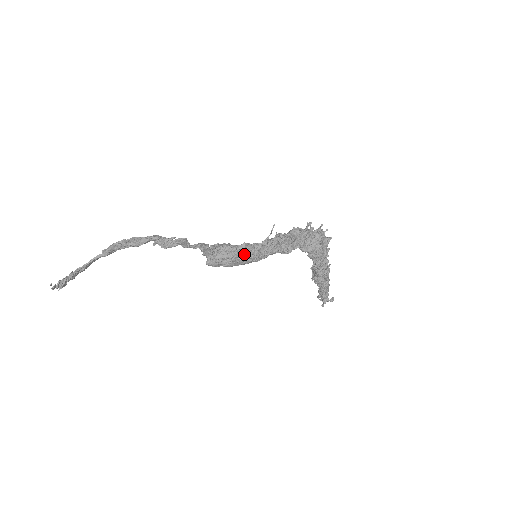
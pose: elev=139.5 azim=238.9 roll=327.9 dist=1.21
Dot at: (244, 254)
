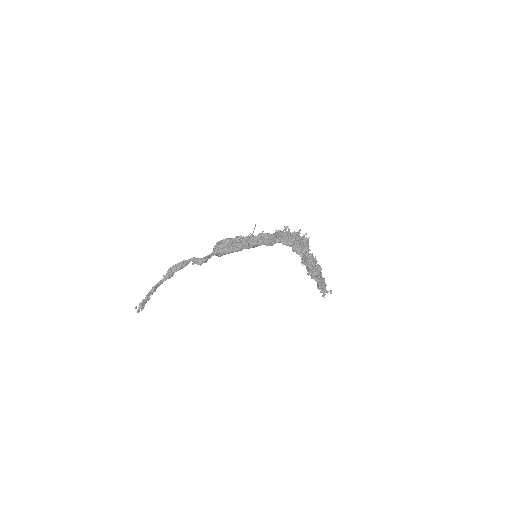
Dot at: (236, 242)
